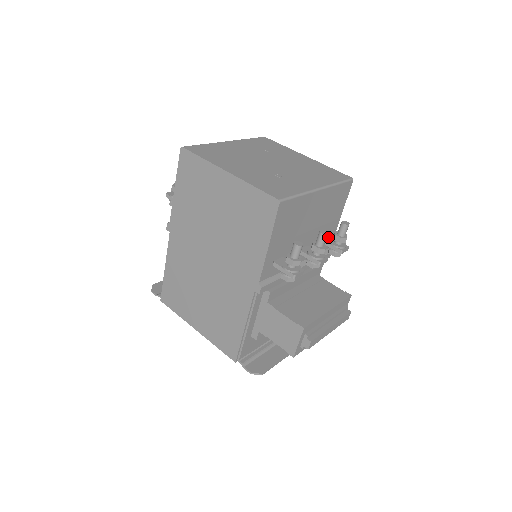
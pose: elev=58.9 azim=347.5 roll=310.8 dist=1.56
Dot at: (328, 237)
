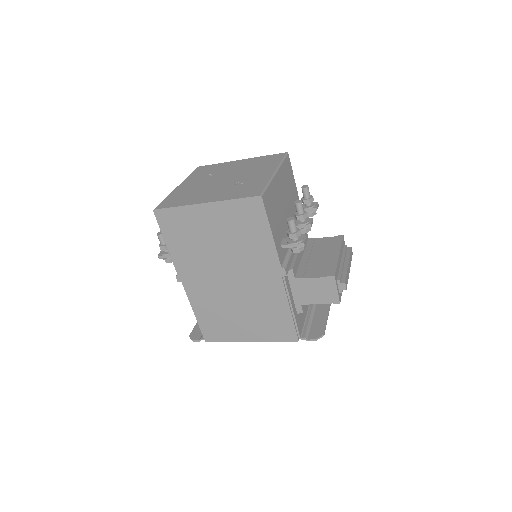
Dot at: occluded
